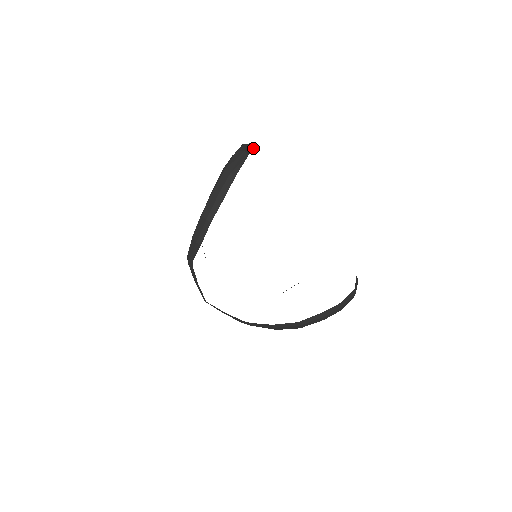
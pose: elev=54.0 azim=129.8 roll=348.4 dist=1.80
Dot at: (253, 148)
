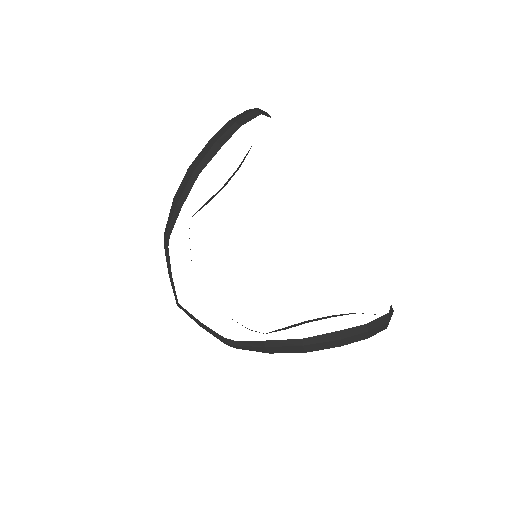
Dot at: (269, 116)
